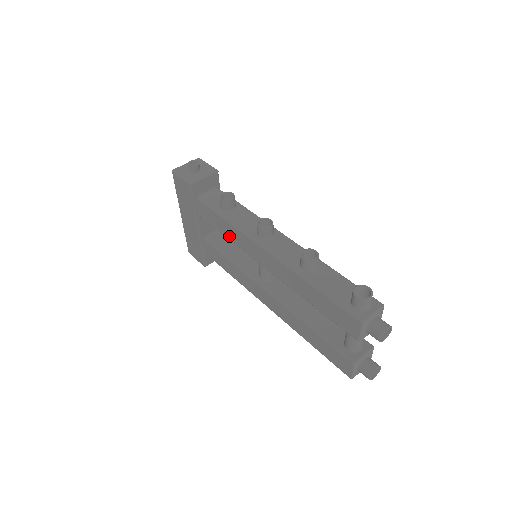
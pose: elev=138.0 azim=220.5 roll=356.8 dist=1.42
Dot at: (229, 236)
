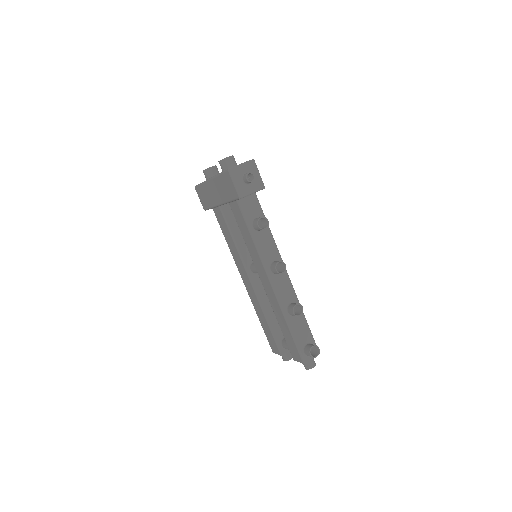
Dot at: (247, 242)
